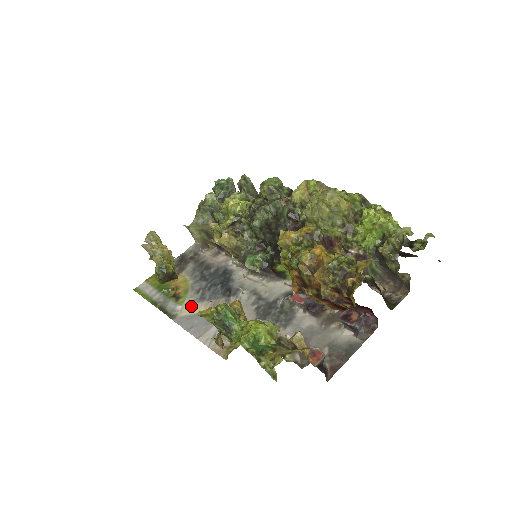
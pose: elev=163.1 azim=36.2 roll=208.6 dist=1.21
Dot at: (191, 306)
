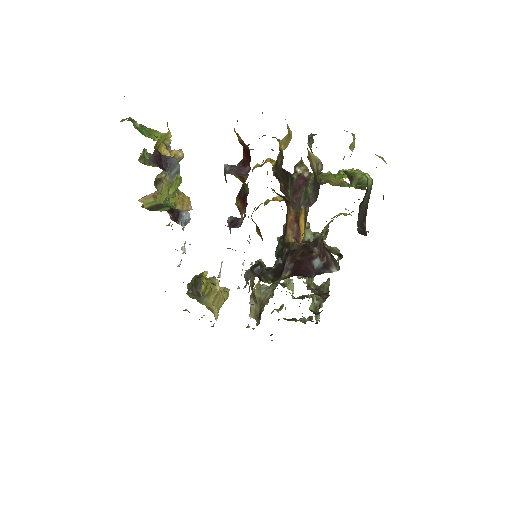
Dot at: occluded
